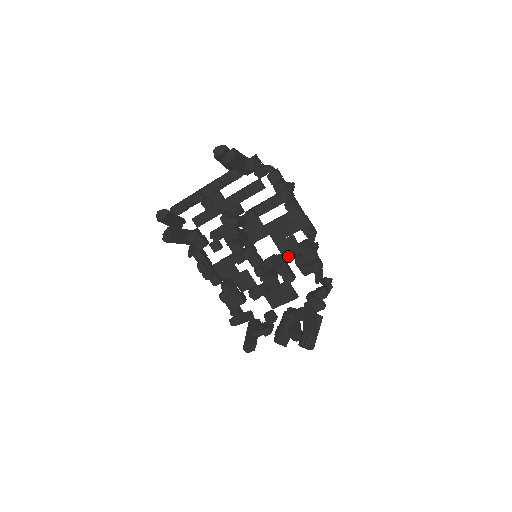
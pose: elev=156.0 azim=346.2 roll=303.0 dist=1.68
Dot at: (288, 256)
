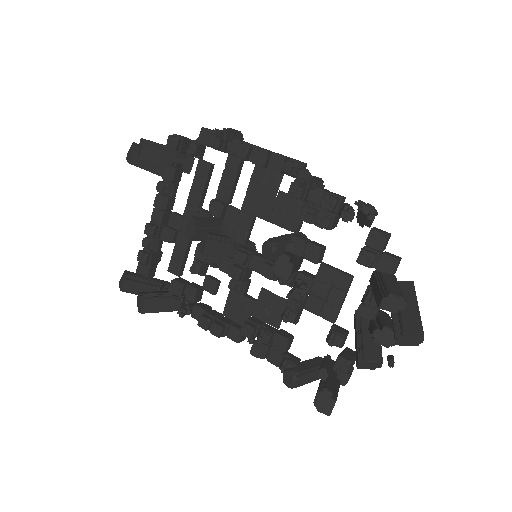
Dot at: (294, 224)
